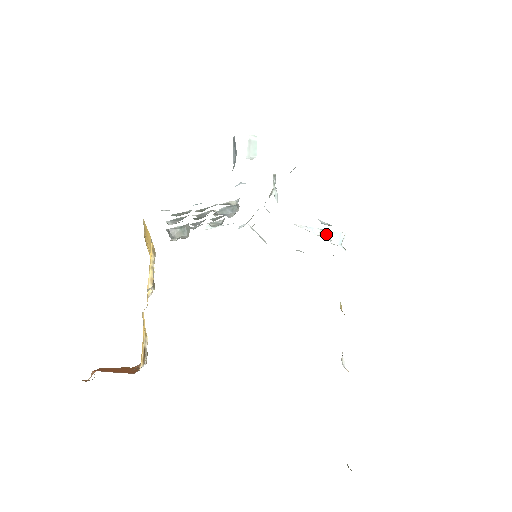
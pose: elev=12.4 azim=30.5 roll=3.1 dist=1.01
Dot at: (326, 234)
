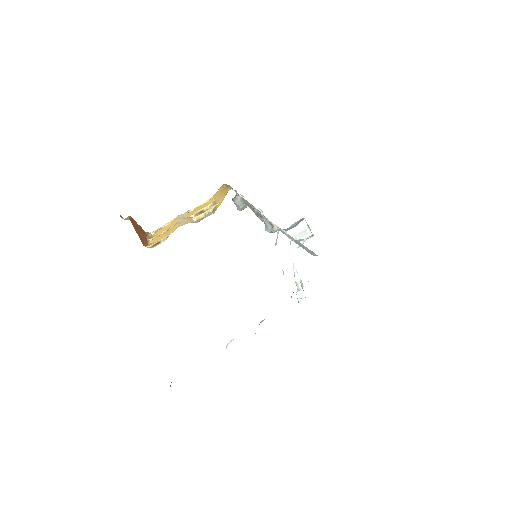
Dot at: (300, 286)
